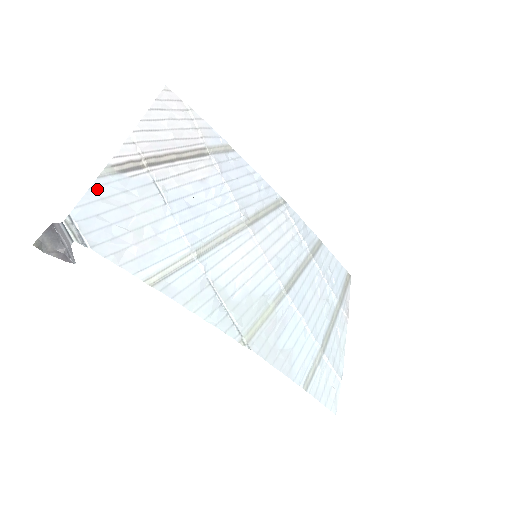
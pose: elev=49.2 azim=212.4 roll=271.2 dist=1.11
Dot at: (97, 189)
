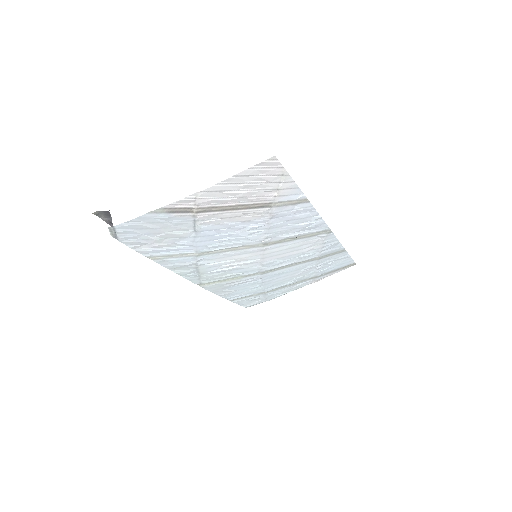
Dot at: (143, 218)
